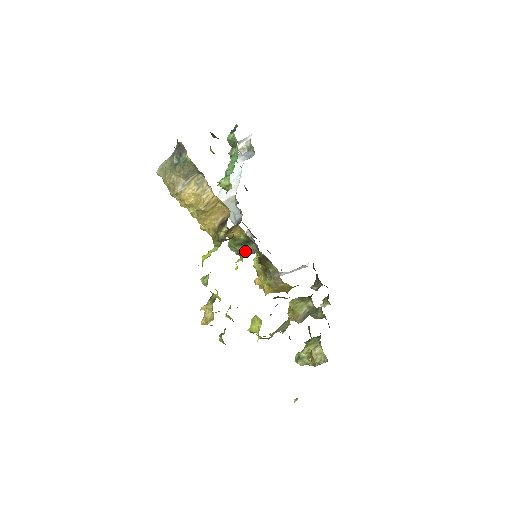
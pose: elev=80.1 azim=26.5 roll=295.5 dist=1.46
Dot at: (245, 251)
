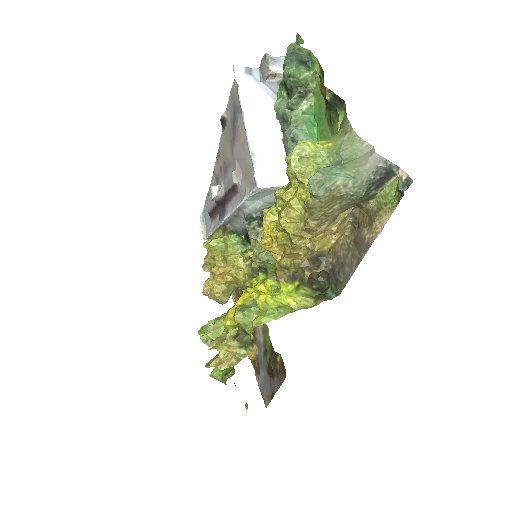
Dot at: occluded
